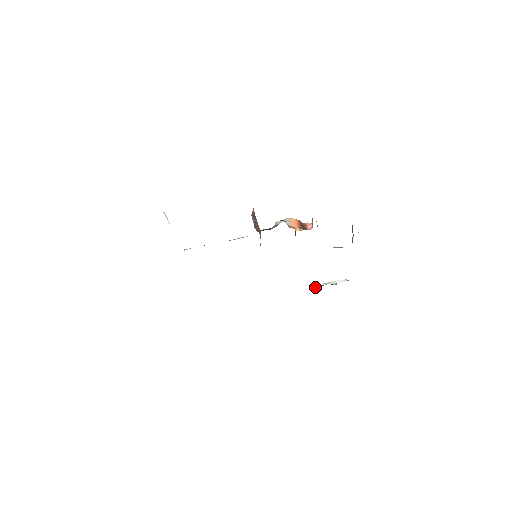
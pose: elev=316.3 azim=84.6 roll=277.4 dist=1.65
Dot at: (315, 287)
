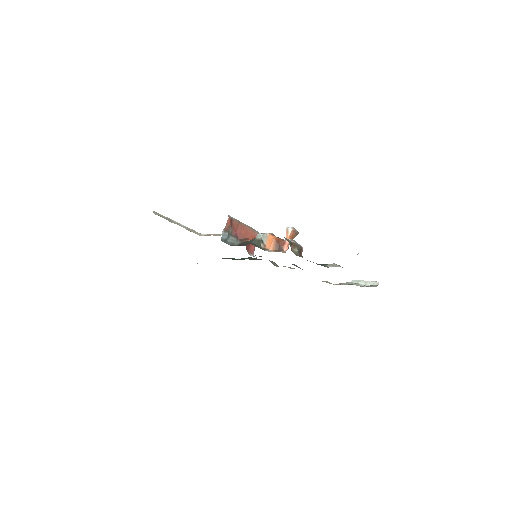
Dot at: (340, 284)
